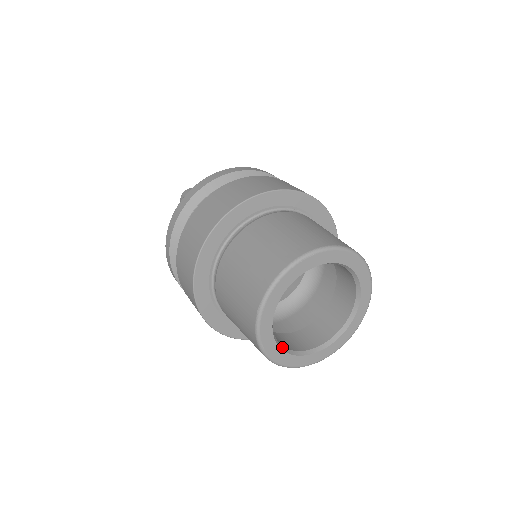
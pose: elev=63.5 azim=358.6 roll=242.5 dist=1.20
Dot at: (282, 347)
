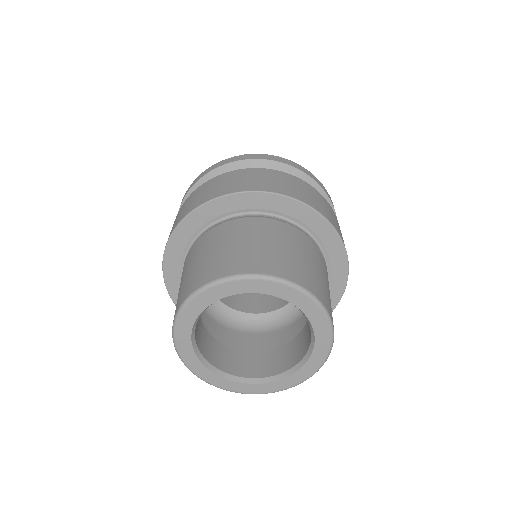
Dot at: (195, 343)
